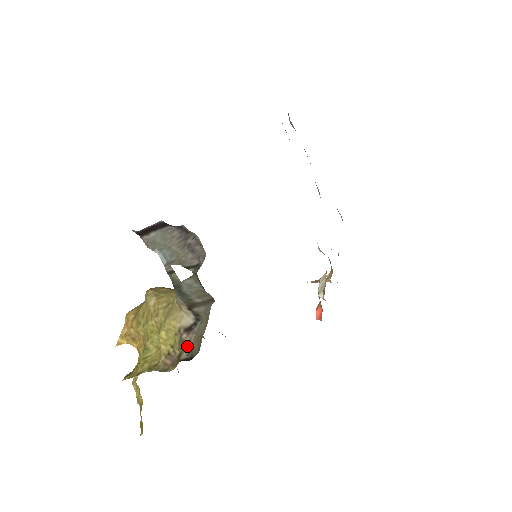
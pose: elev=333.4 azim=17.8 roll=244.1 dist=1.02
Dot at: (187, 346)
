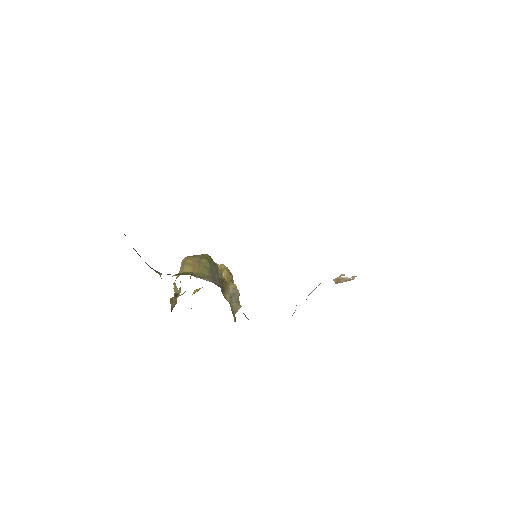
Dot at: occluded
